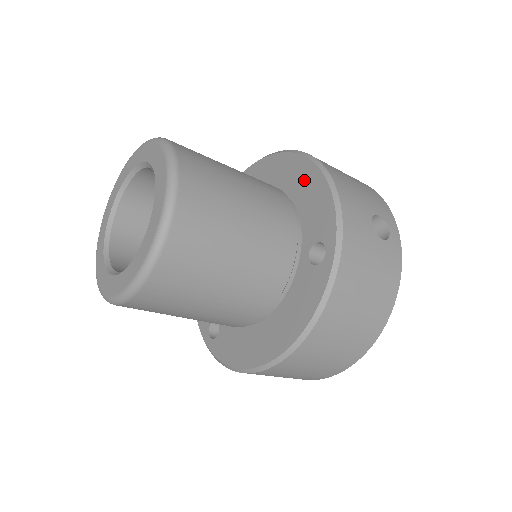
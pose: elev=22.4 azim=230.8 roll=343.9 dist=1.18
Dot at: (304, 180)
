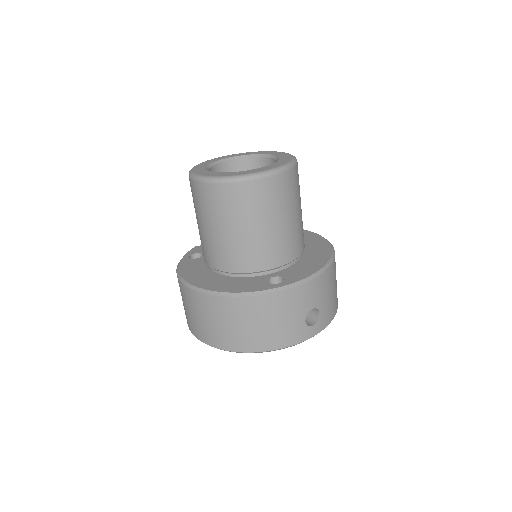
Dot at: (317, 258)
